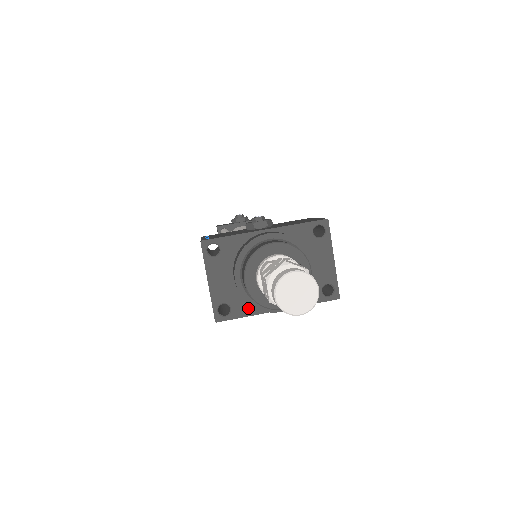
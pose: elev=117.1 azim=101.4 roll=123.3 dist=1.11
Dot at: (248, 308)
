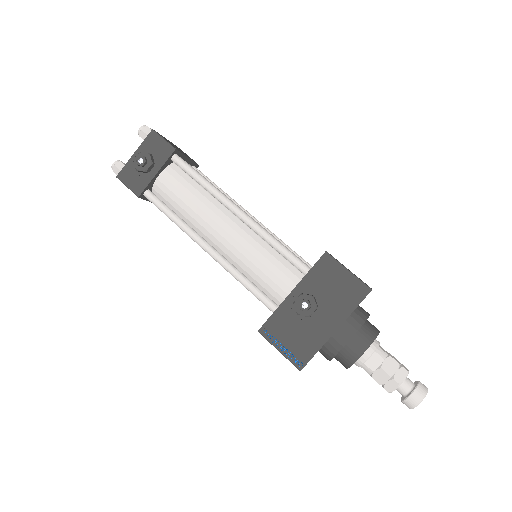
Dot at: occluded
